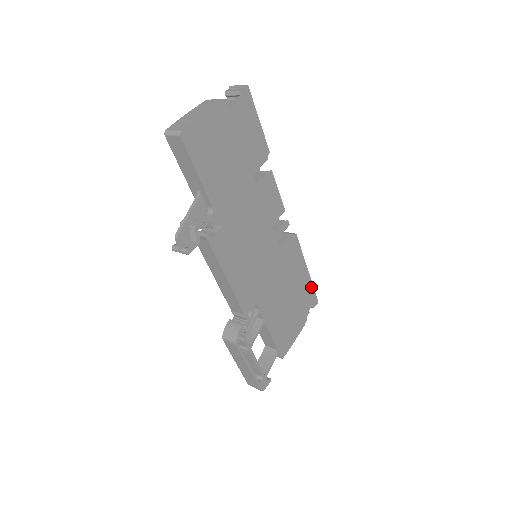
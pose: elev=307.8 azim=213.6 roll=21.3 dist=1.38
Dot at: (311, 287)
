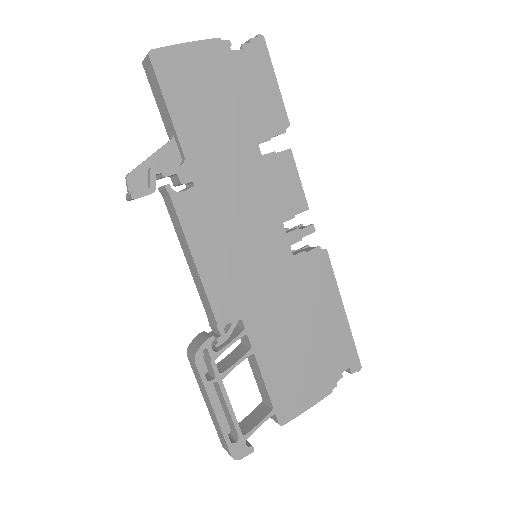
Dot at: (349, 339)
